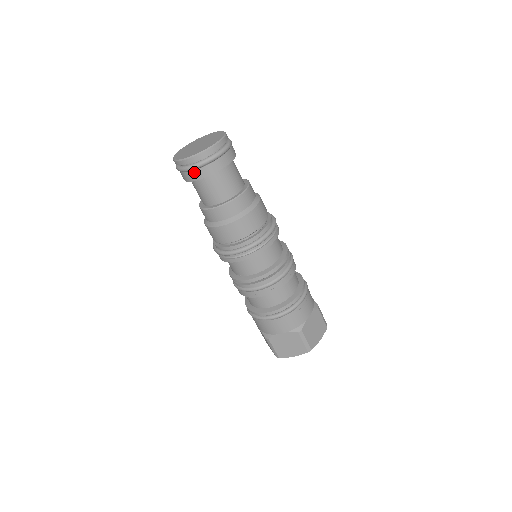
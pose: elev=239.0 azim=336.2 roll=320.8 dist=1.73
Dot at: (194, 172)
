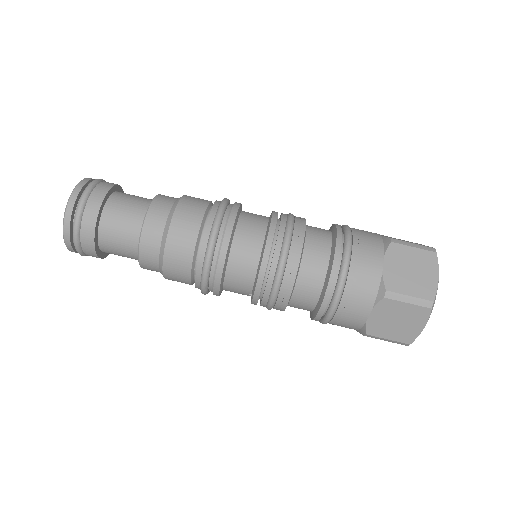
Dot at: (83, 246)
